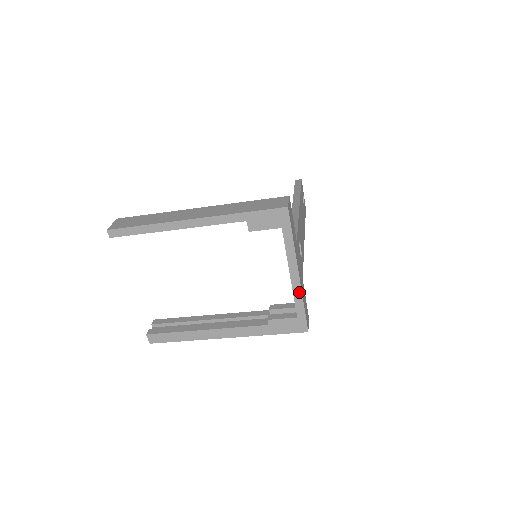
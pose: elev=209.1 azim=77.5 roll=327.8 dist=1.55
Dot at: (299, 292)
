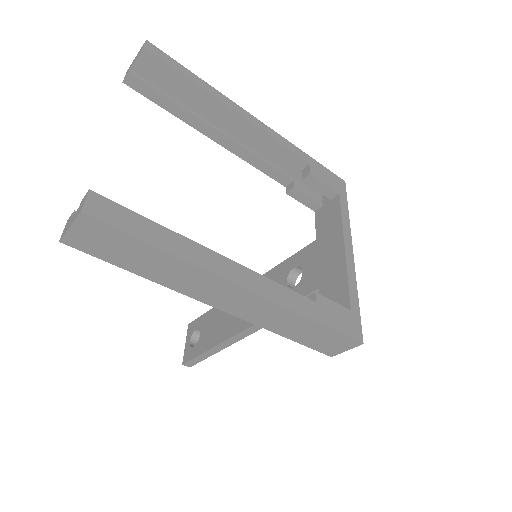
Dot at: (353, 274)
